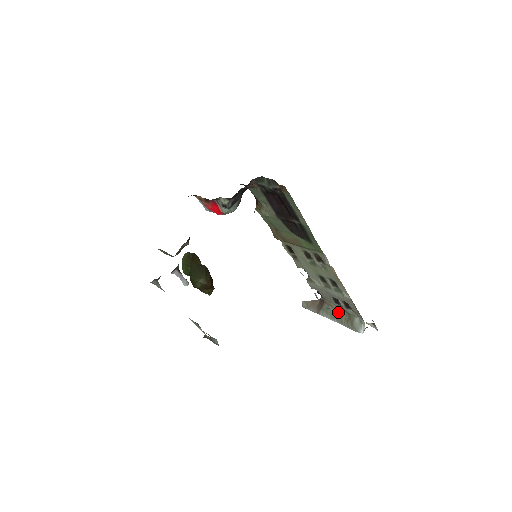
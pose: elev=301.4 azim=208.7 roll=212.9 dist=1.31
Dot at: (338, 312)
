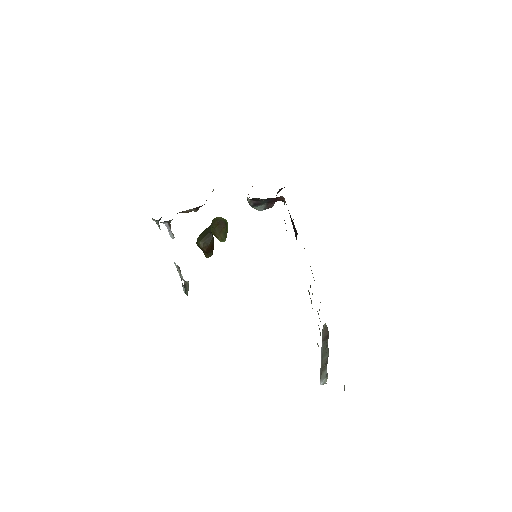
Dot at: (326, 353)
